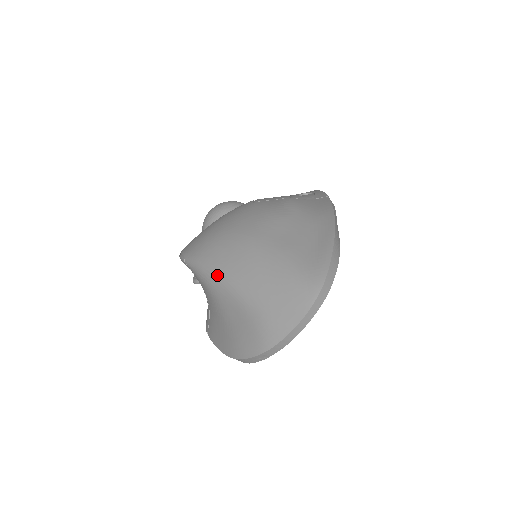
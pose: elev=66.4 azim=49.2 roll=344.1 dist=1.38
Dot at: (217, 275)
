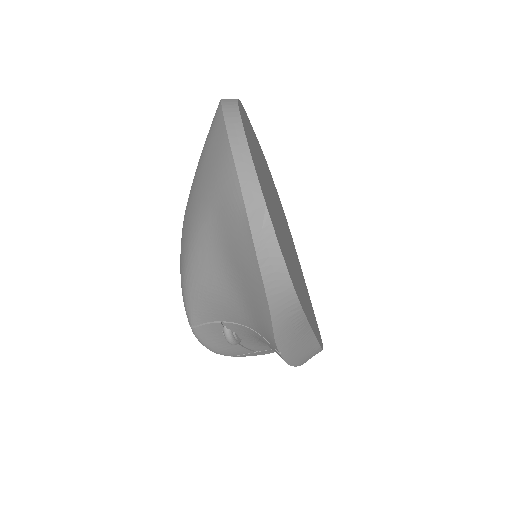
Dot at: (187, 265)
